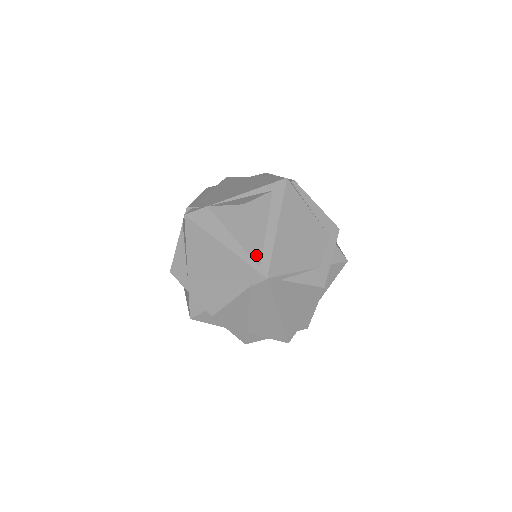
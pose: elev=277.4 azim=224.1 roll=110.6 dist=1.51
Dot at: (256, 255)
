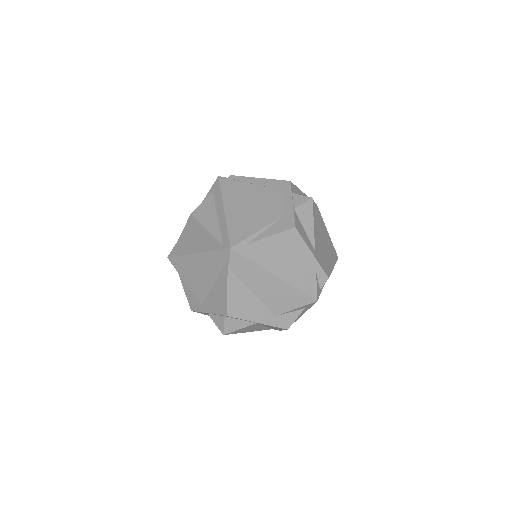
Dot at: (216, 240)
